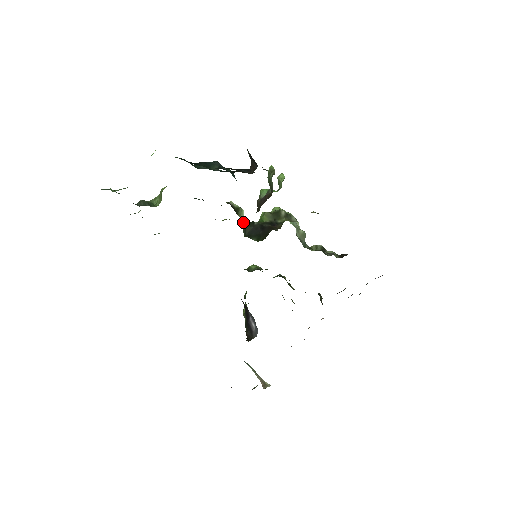
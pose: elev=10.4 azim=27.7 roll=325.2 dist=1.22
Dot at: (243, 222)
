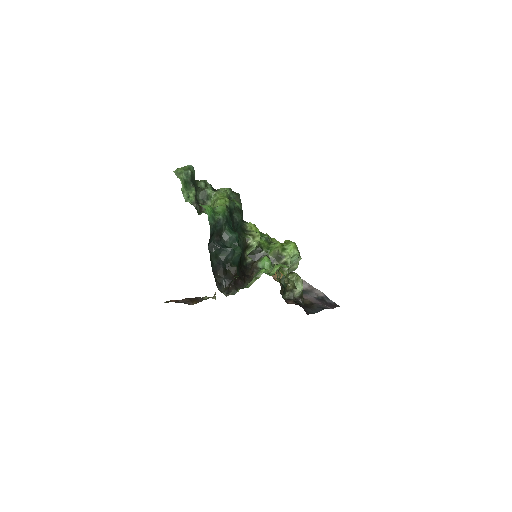
Dot at: occluded
